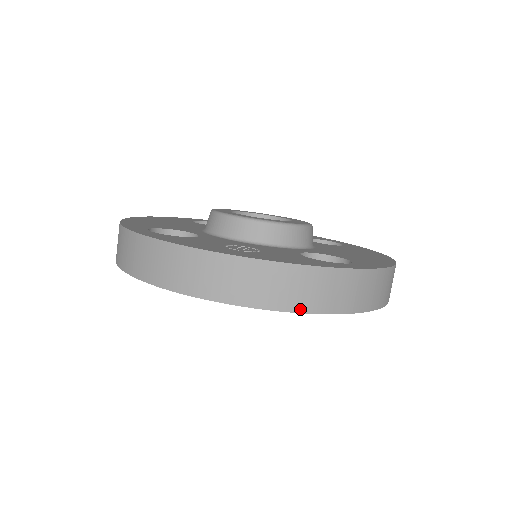
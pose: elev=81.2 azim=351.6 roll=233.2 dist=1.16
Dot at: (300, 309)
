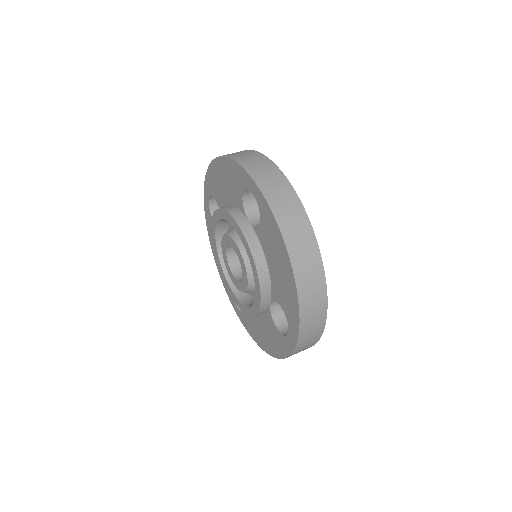
Dot at: (236, 160)
